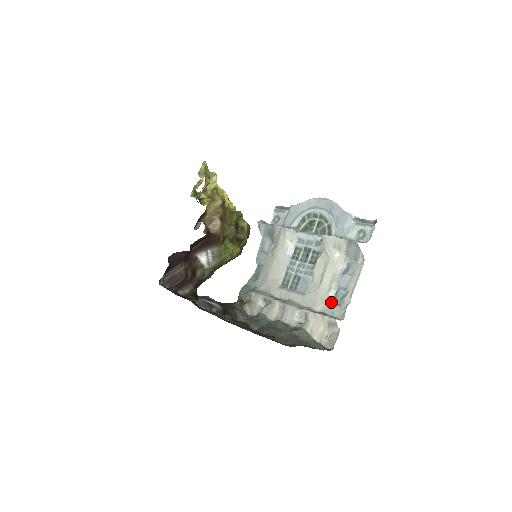
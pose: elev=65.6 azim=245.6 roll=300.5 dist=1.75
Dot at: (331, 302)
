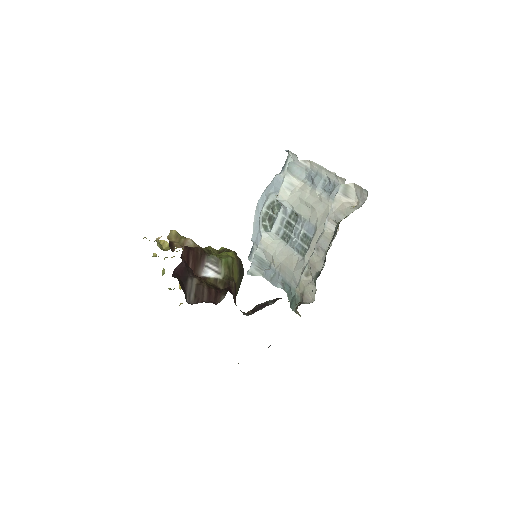
Dot at: (330, 195)
